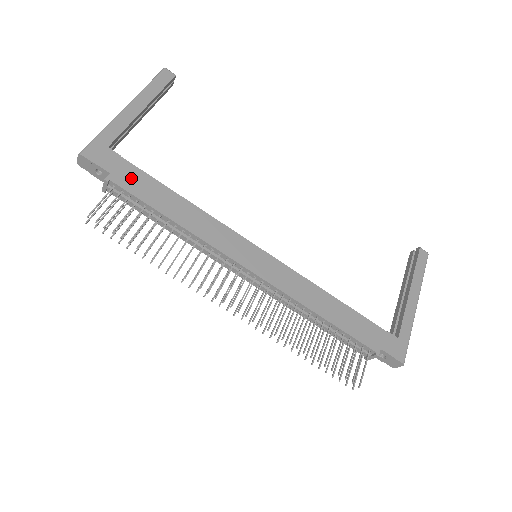
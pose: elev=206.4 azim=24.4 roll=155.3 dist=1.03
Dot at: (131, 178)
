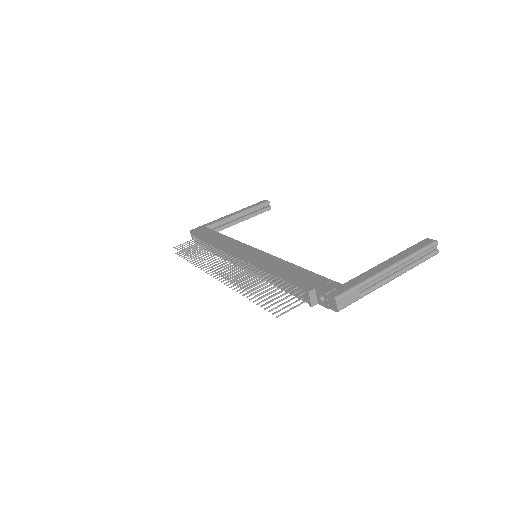
Dot at: (205, 233)
